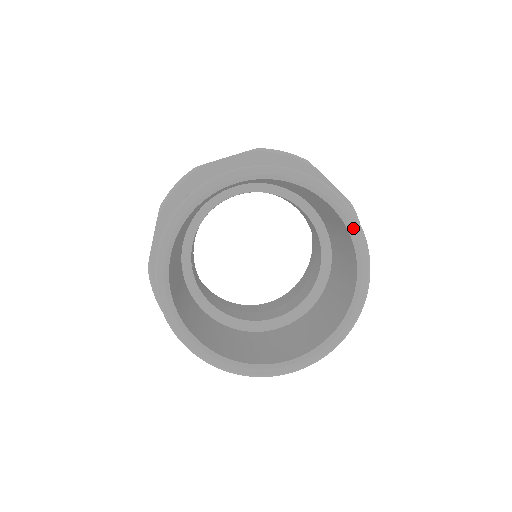
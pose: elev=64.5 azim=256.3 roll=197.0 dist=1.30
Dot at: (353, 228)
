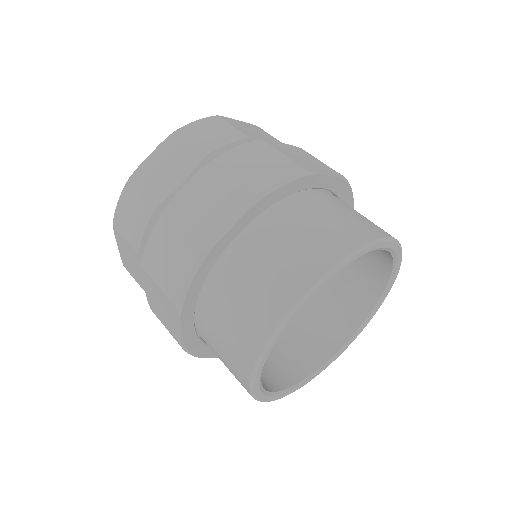
Dot at: (383, 300)
